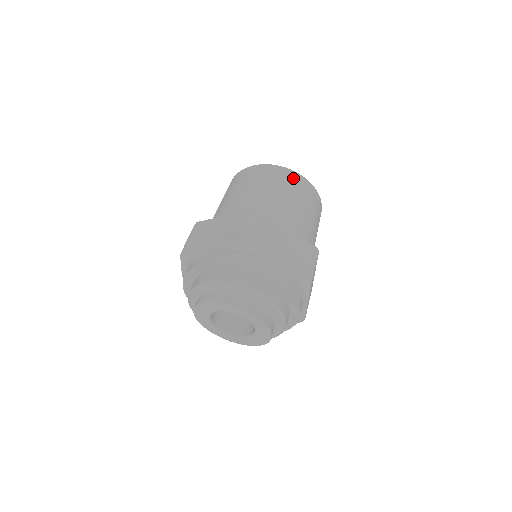
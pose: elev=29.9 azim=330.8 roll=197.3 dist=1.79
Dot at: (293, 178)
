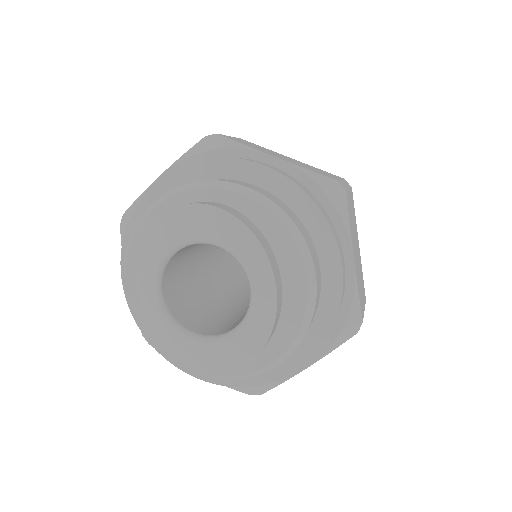
Dot at: occluded
